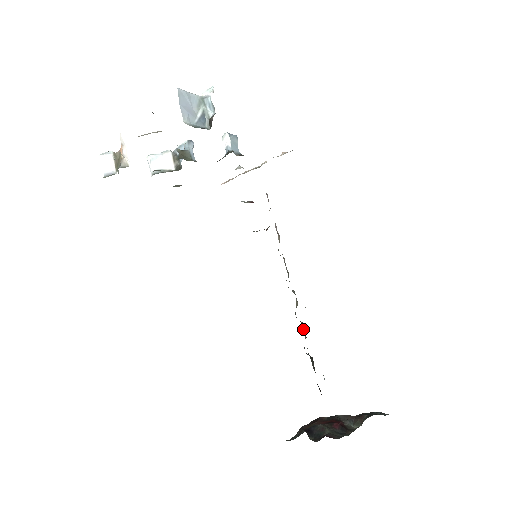
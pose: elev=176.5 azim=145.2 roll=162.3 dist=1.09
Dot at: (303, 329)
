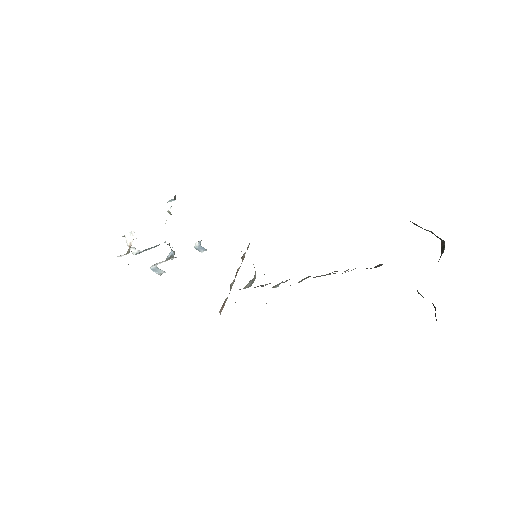
Dot at: occluded
